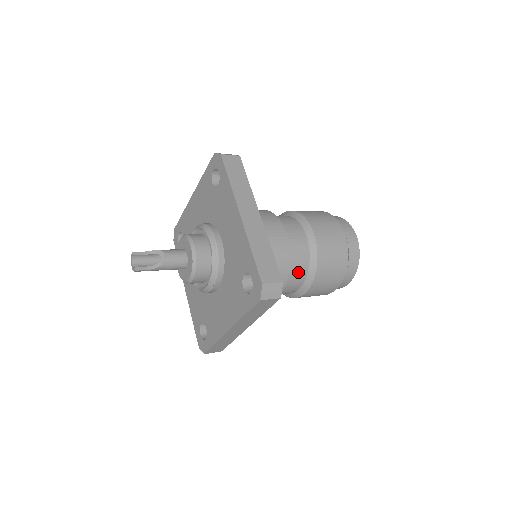
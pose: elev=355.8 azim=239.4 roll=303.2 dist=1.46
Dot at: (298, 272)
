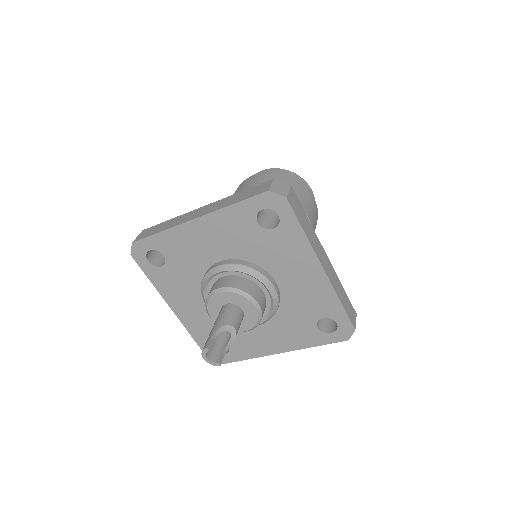
Dot at: occluded
